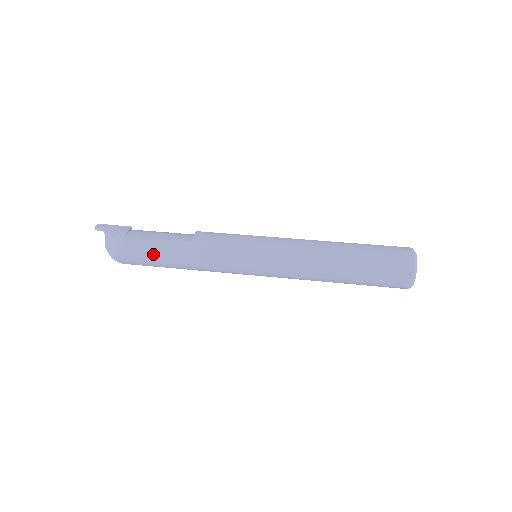
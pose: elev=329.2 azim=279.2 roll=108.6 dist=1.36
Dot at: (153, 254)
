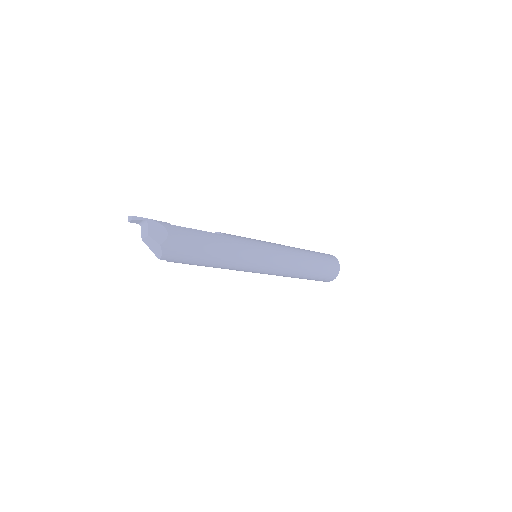
Dot at: (199, 242)
